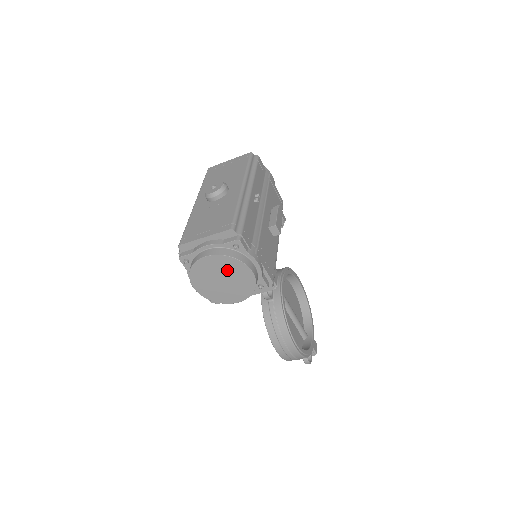
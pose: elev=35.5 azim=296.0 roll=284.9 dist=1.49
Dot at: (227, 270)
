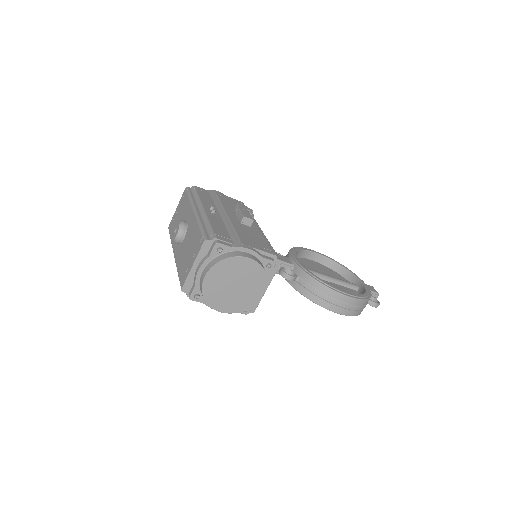
Dot at: (230, 274)
